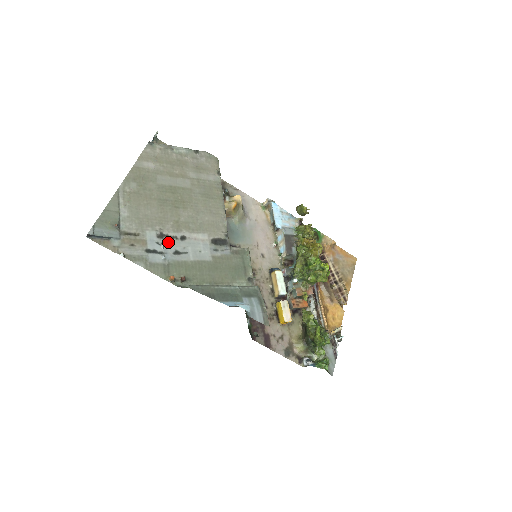
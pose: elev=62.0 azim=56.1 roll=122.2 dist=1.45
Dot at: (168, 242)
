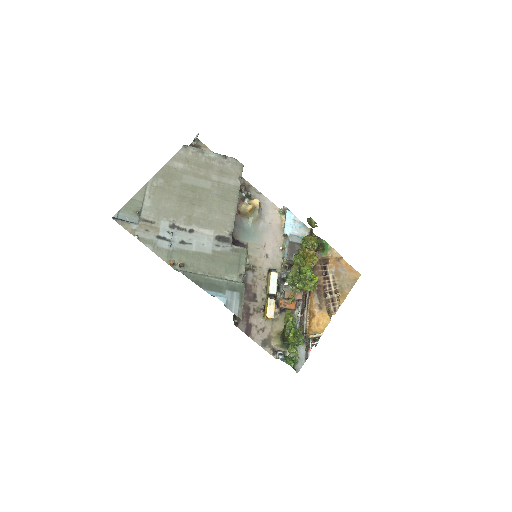
Dot at: (177, 232)
